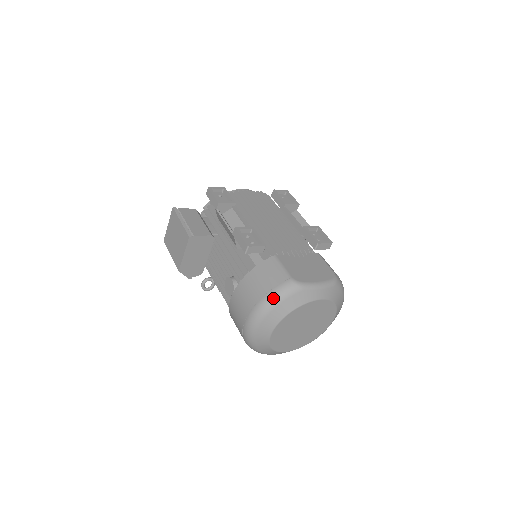
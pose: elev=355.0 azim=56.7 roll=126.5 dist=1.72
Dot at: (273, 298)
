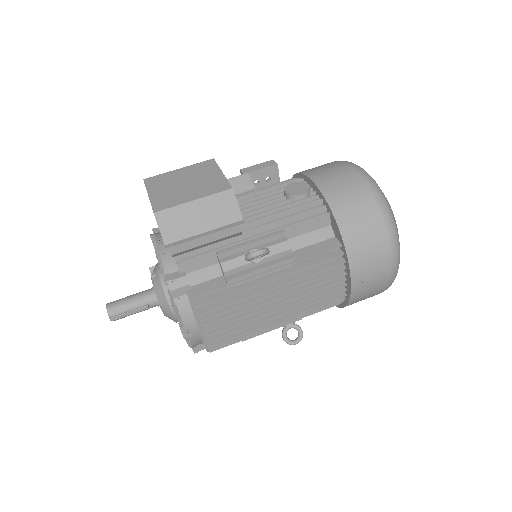
Dot at: occluded
